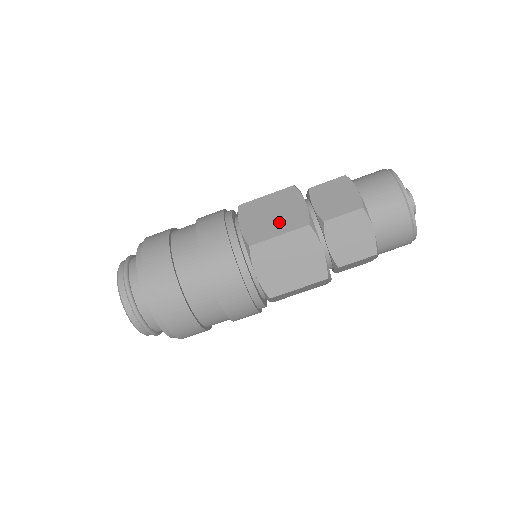
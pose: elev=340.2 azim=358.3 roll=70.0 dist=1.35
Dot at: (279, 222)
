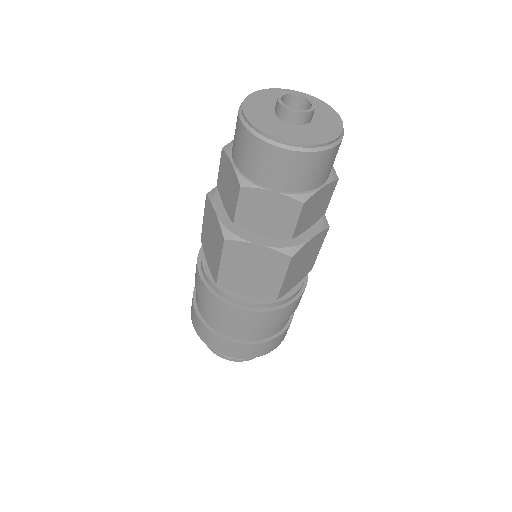
Dot at: (267, 273)
